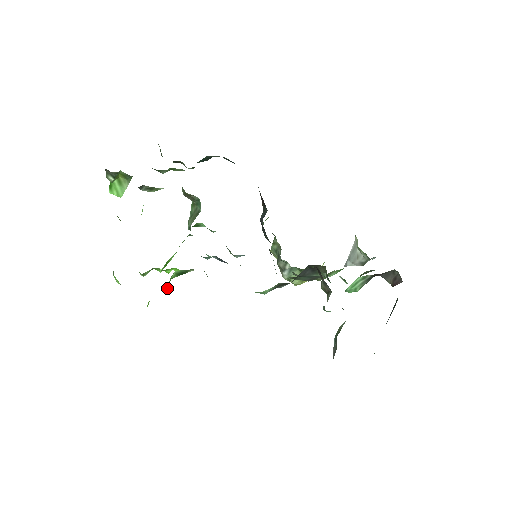
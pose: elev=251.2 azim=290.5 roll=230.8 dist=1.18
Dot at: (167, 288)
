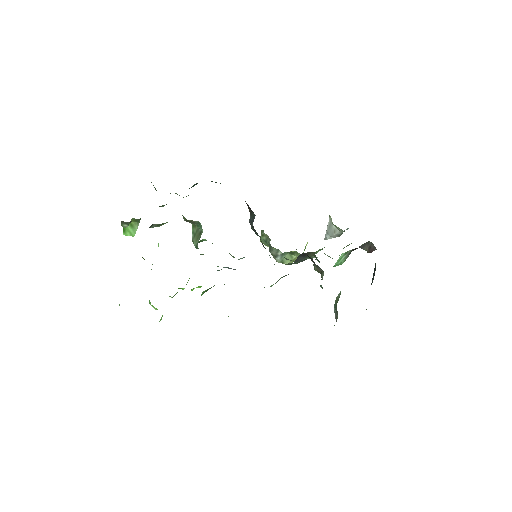
Dot at: occluded
